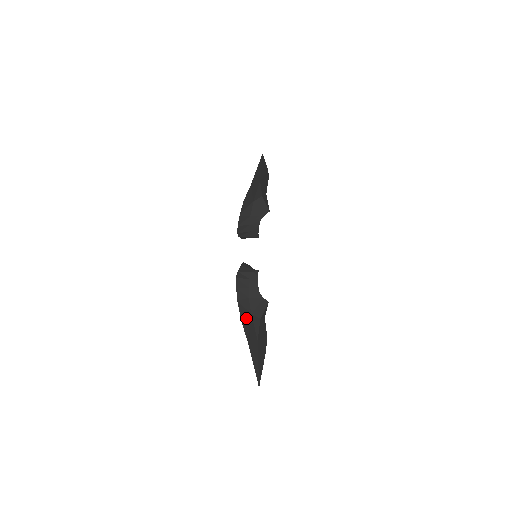
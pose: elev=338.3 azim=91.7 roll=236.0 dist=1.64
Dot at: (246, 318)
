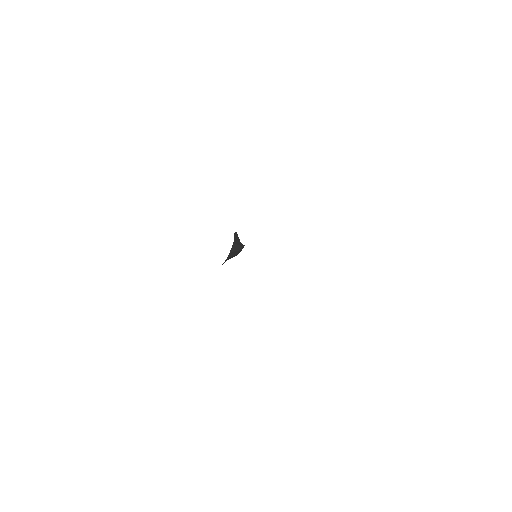
Dot at: occluded
